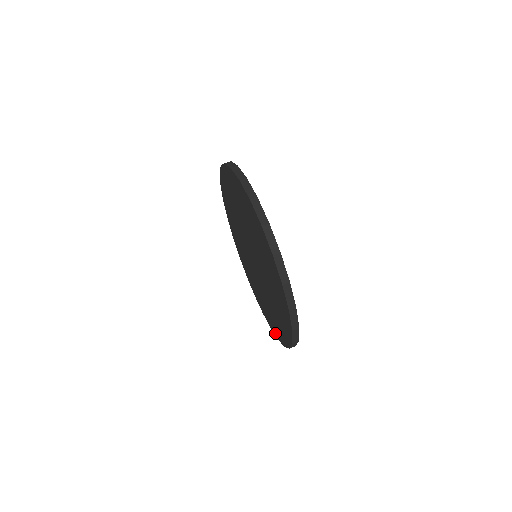
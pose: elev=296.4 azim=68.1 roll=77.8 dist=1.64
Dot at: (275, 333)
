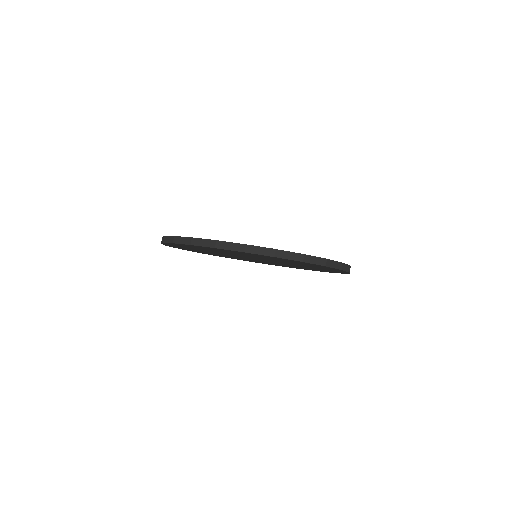
Dot at: occluded
